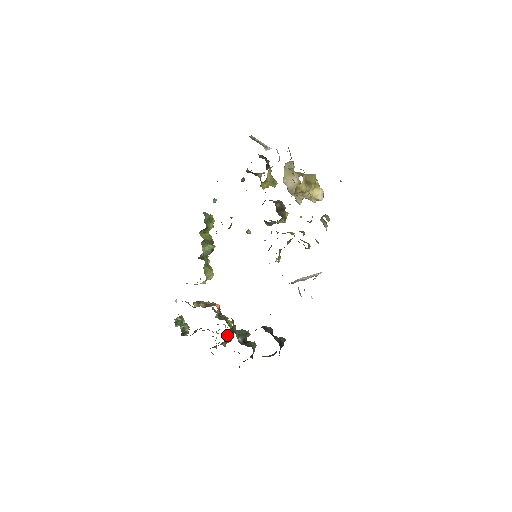
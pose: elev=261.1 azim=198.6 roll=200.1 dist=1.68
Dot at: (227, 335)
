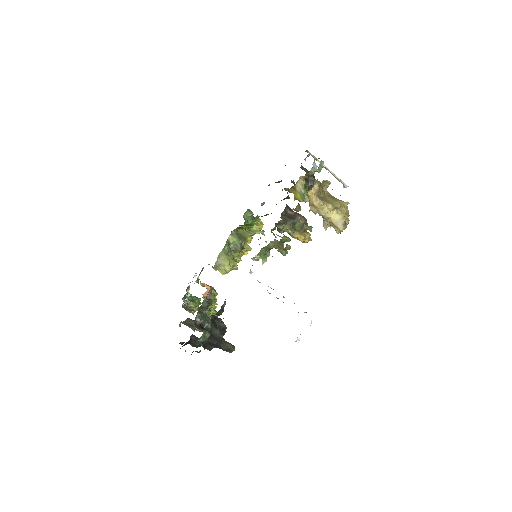
Dot at: occluded
